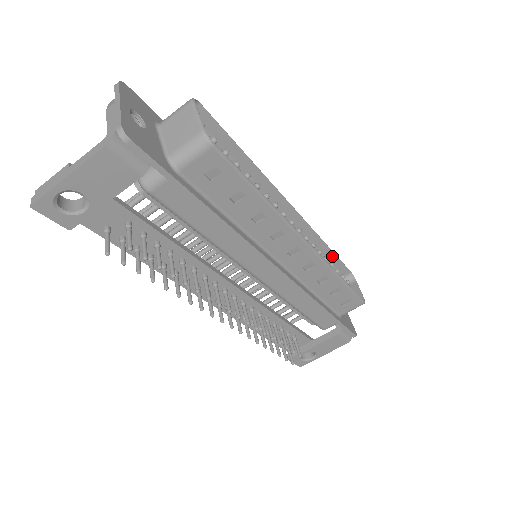
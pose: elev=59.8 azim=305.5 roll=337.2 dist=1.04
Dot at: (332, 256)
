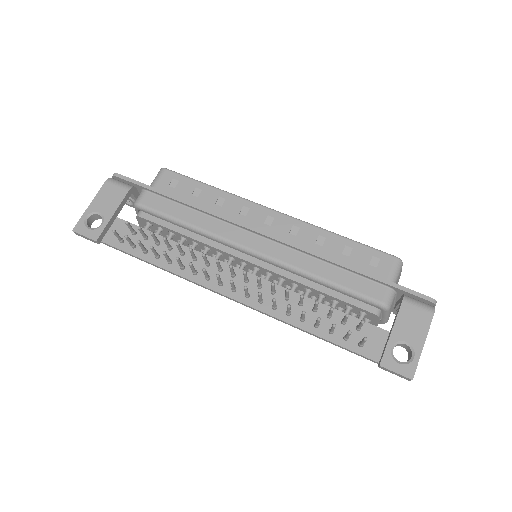
Dot at: occluded
